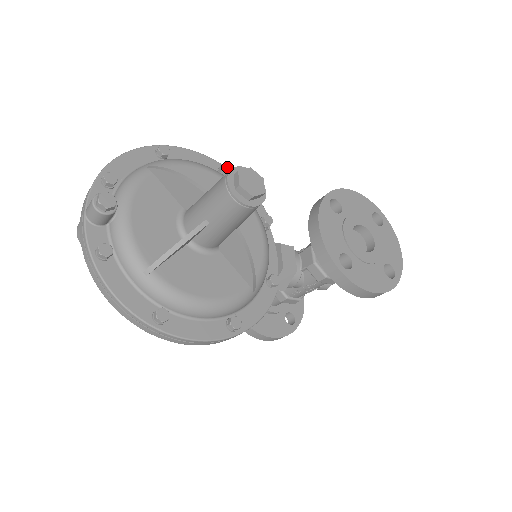
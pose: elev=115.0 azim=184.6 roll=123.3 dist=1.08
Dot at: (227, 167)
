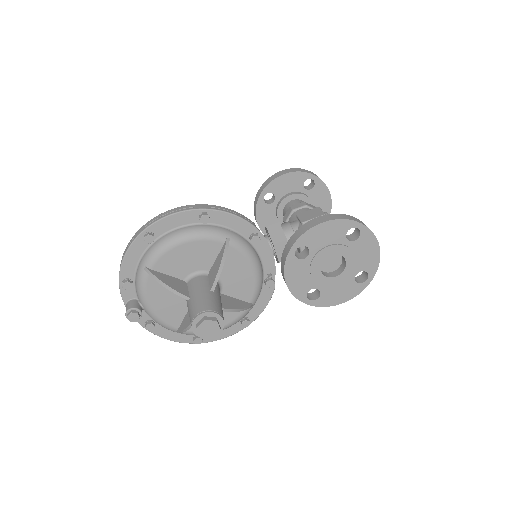
Dot at: (205, 217)
